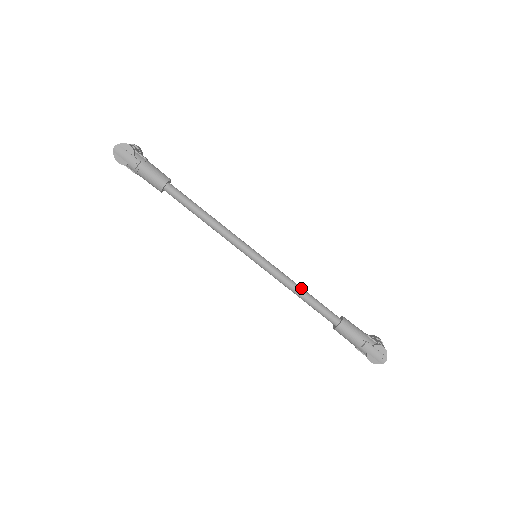
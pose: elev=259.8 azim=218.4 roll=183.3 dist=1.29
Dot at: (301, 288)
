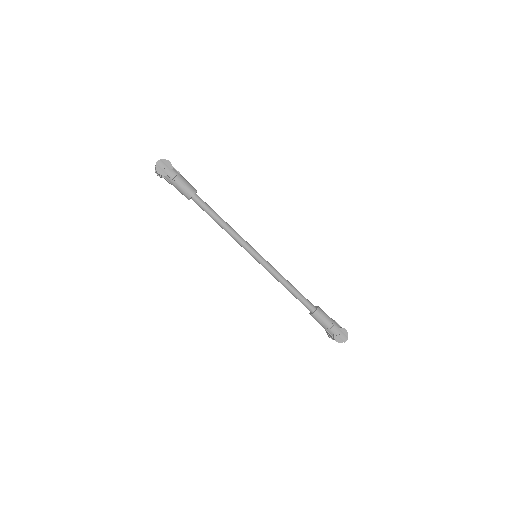
Dot at: (289, 282)
